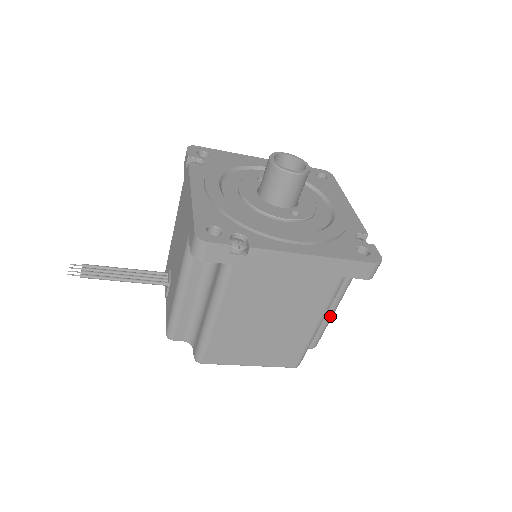
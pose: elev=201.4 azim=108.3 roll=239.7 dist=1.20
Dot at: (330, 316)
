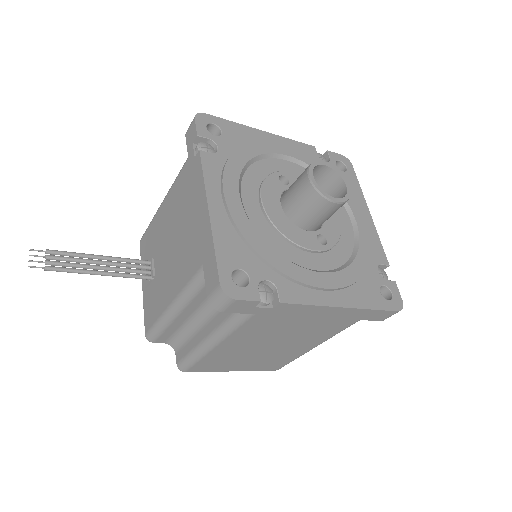
Dot at: occluded
